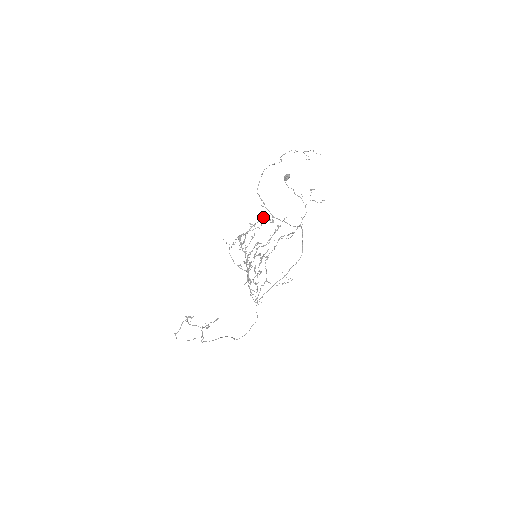
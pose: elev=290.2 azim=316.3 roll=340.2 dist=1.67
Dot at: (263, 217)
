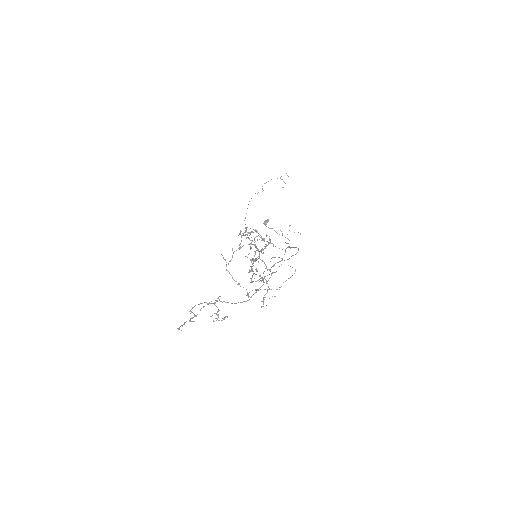
Dot at: (255, 231)
